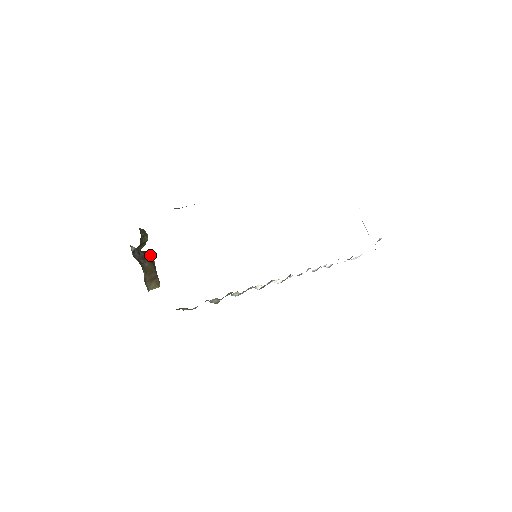
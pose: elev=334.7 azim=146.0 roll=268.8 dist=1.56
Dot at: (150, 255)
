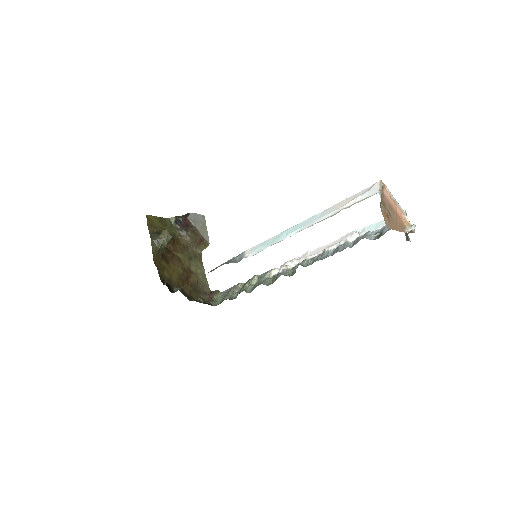
Dot at: (189, 222)
